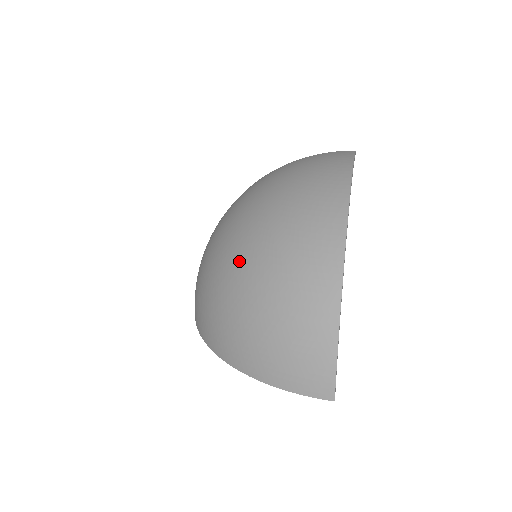
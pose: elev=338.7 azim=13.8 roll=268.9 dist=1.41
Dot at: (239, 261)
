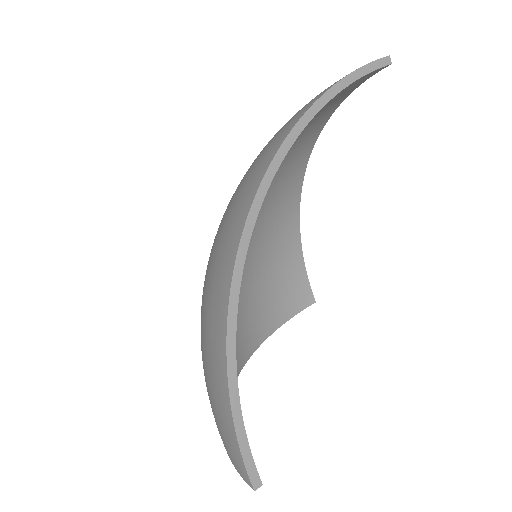
Dot at: occluded
